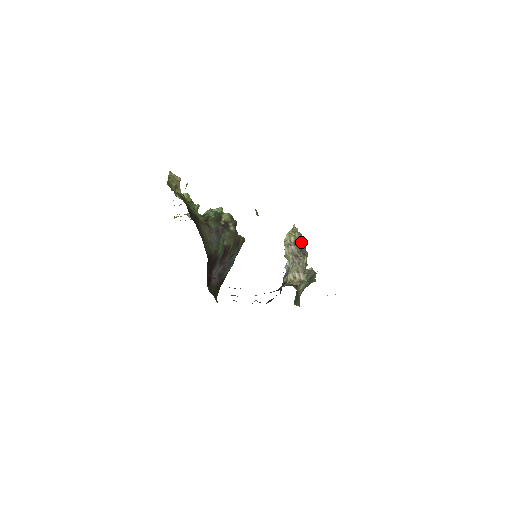
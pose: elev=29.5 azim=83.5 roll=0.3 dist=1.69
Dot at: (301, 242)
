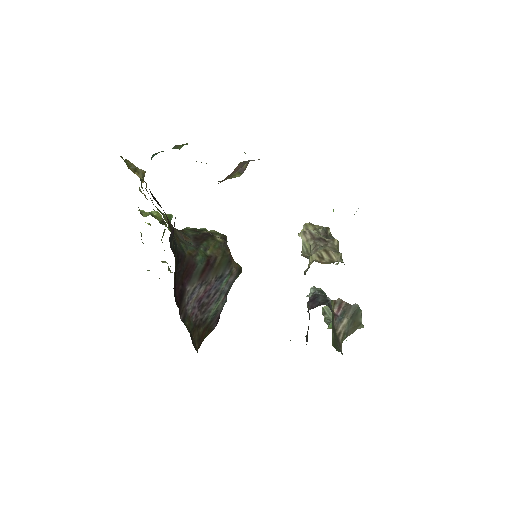
Dot at: (325, 228)
